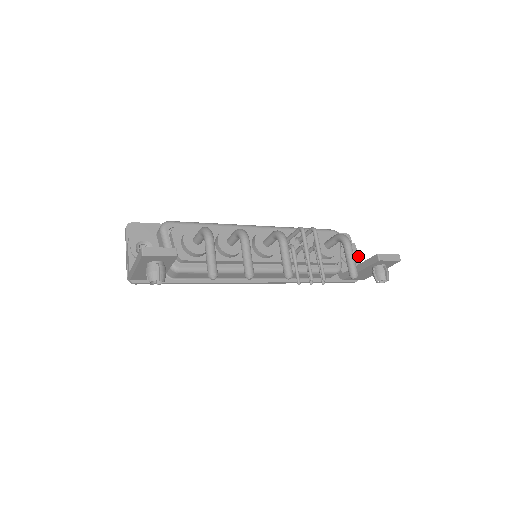
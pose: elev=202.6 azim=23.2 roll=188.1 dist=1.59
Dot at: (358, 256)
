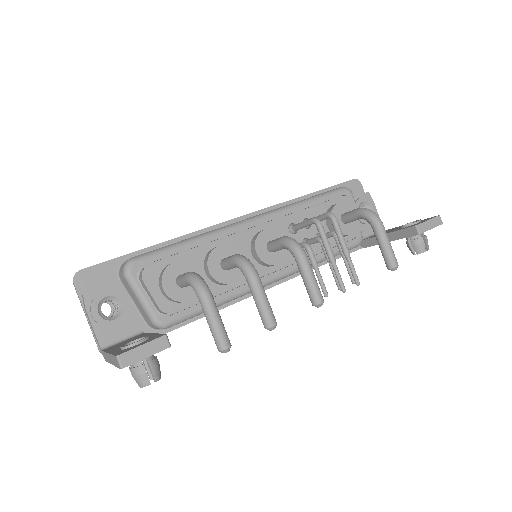
Dot at: (375, 208)
